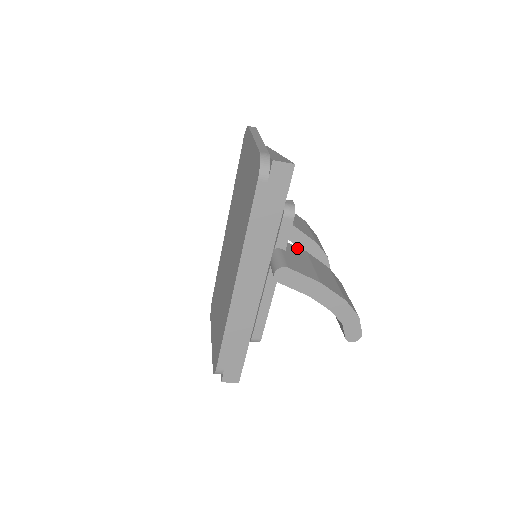
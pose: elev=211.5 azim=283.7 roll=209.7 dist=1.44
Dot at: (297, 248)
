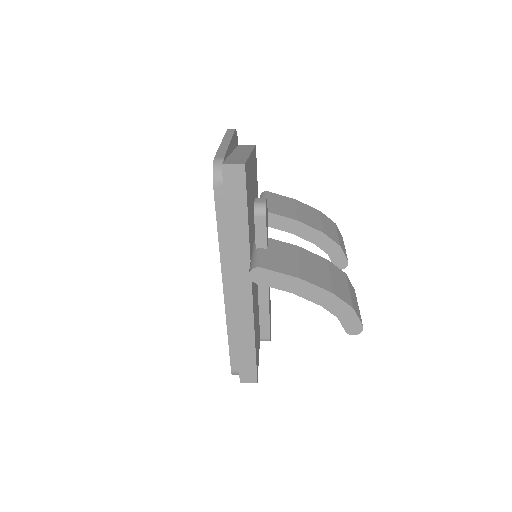
Dot at: (286, 244)
